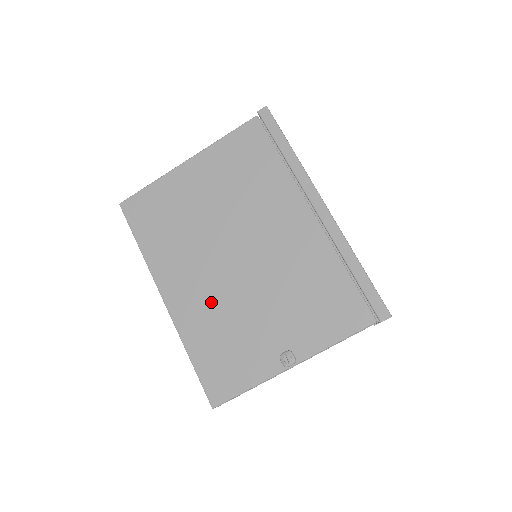
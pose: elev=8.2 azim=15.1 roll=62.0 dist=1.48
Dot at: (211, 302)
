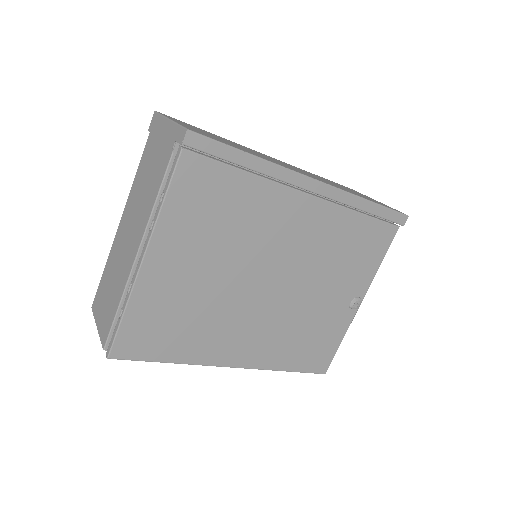
Dot at: (275, 330)
